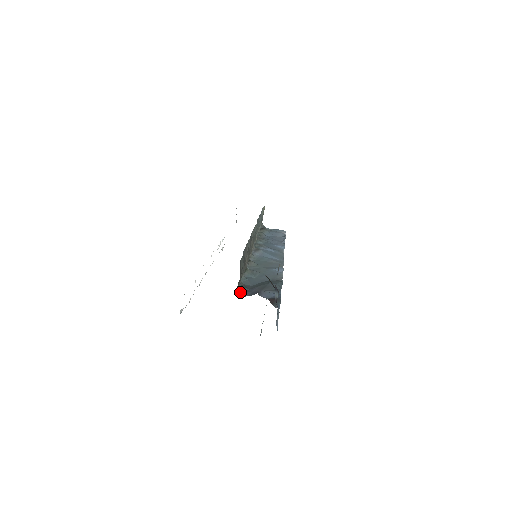
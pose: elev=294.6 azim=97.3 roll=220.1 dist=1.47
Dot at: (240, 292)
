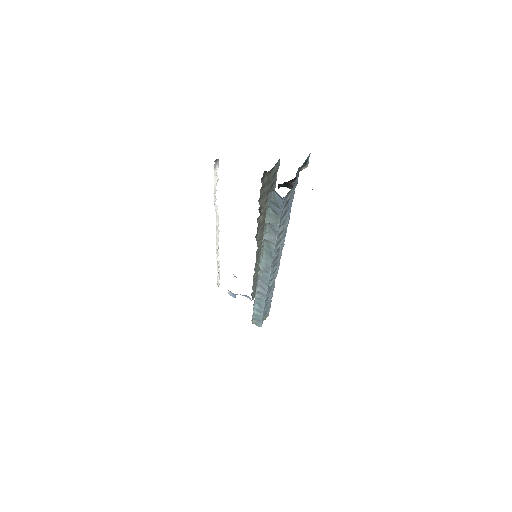
Dot at: occluded
